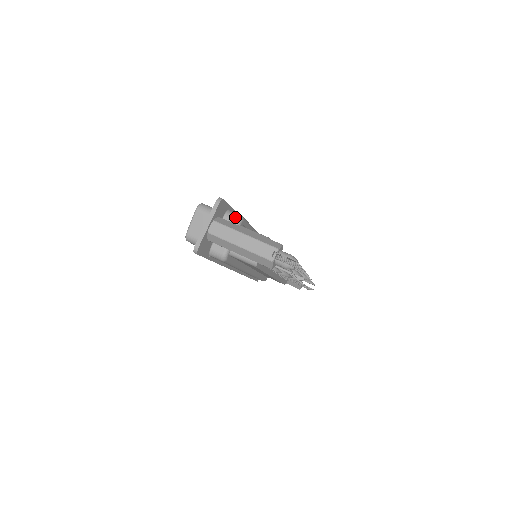
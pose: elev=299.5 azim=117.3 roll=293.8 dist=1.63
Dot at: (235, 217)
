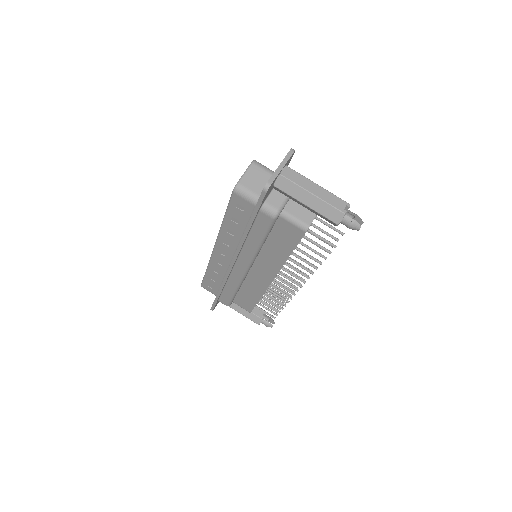
Dot at: occluded
